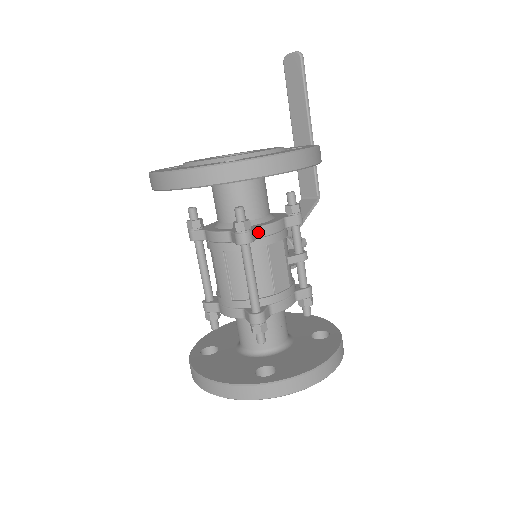
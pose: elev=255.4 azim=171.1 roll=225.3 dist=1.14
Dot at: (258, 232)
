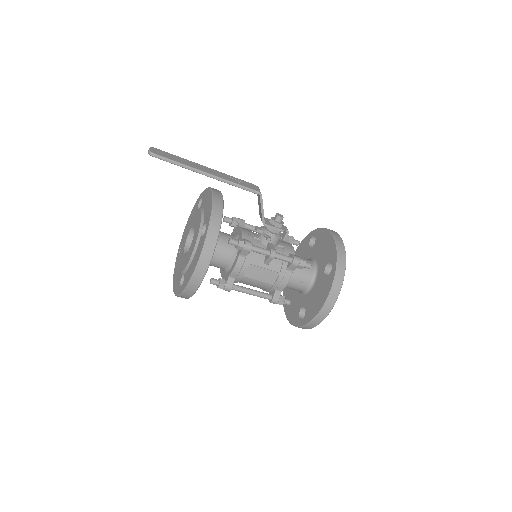
Dot at: (232, 277)
